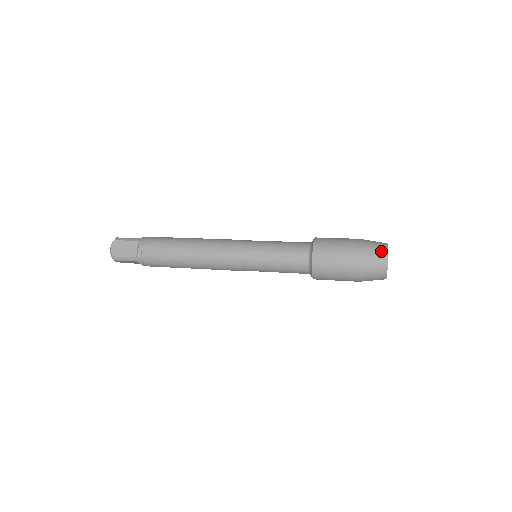
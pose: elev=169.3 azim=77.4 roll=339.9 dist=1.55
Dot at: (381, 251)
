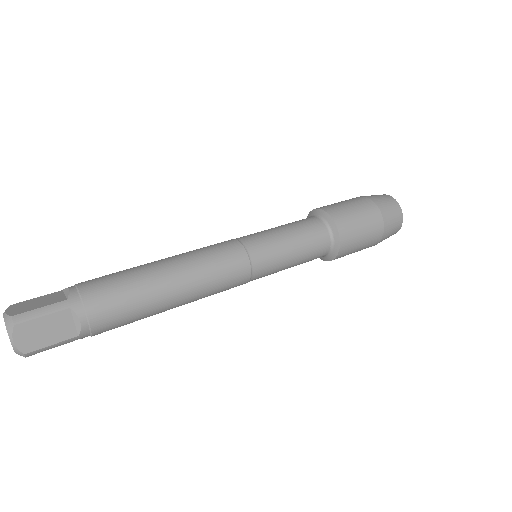
Dot at: (397, 212)
